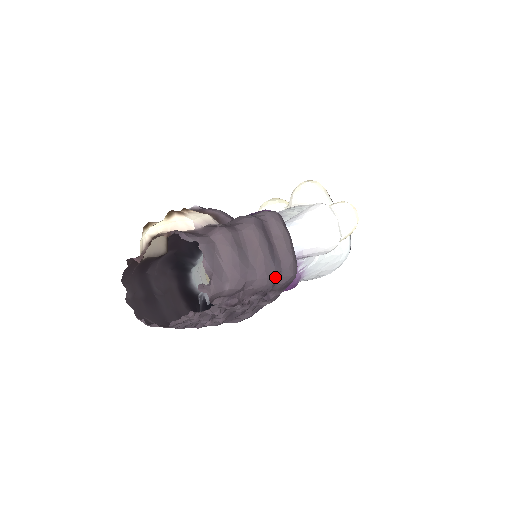
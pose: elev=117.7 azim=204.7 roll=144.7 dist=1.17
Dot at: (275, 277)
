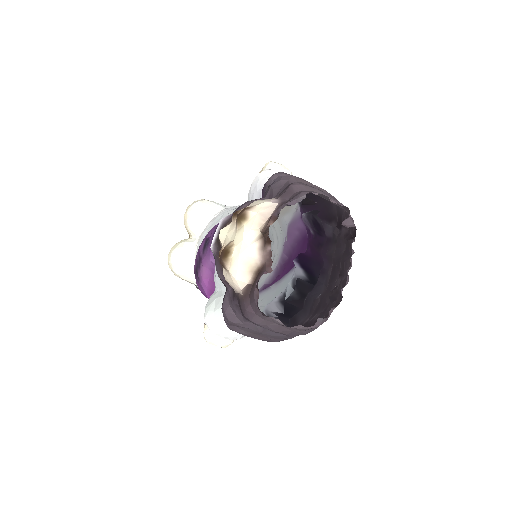
Dot at: occluded
